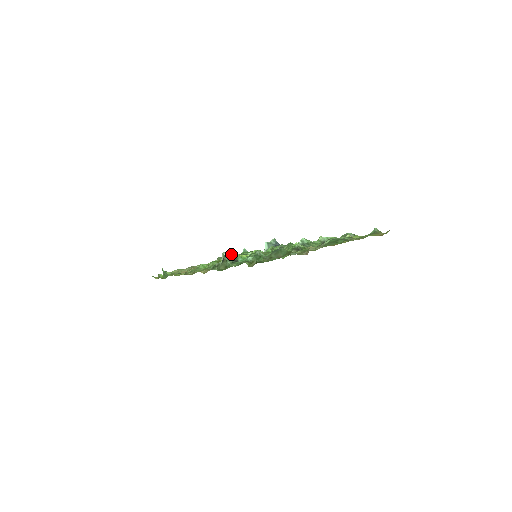
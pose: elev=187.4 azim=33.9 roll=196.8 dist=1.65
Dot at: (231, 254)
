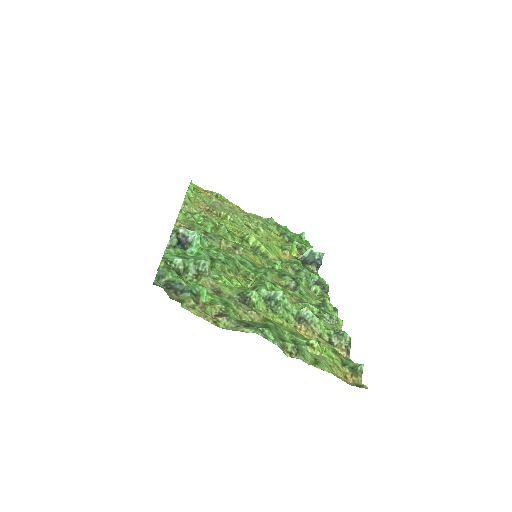
Dot at: (188, 236)
